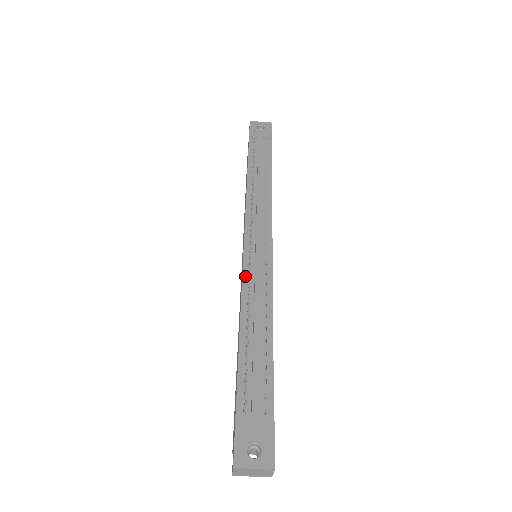
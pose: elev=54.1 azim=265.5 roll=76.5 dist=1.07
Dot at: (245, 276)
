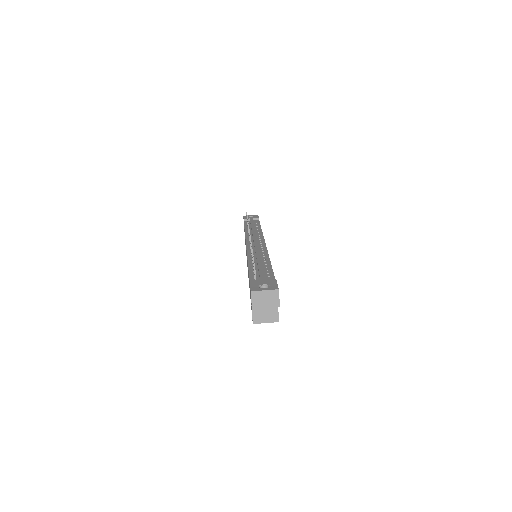
Dot at: (249, 251)
